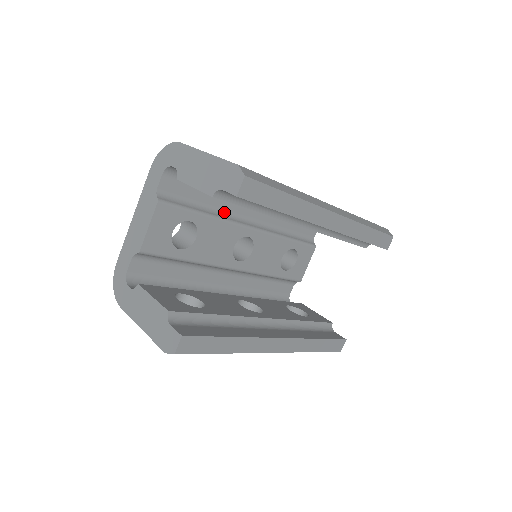
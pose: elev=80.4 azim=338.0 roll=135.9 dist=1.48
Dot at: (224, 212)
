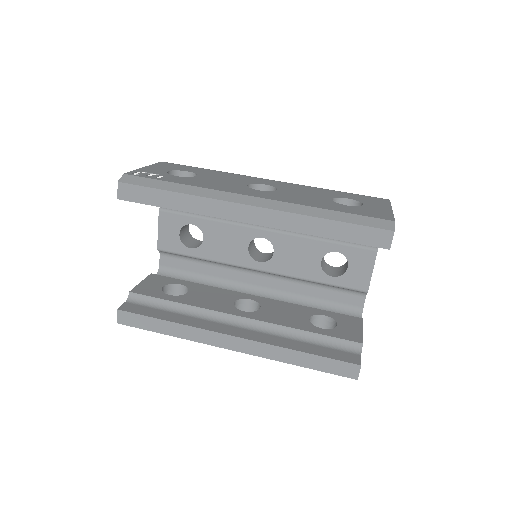
Dot at: occluded
